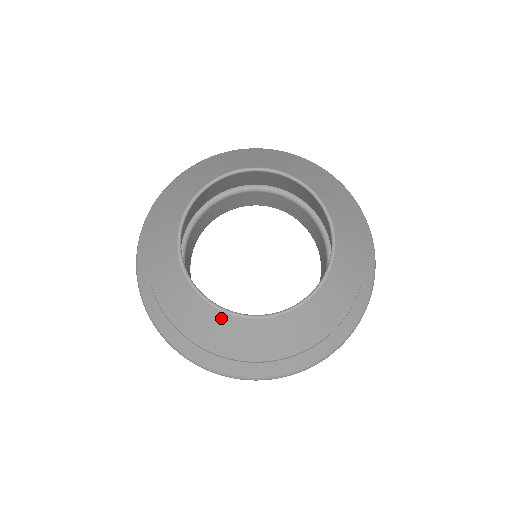
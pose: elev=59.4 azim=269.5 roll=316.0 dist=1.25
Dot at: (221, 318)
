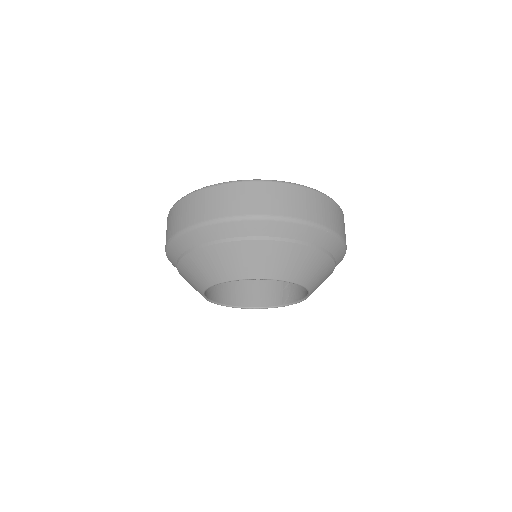
Dot at: occluded
